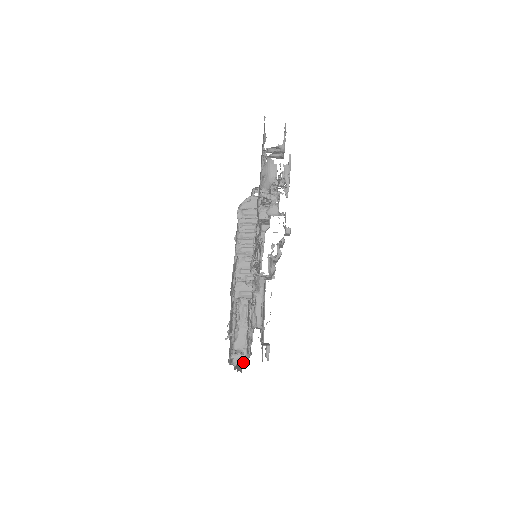
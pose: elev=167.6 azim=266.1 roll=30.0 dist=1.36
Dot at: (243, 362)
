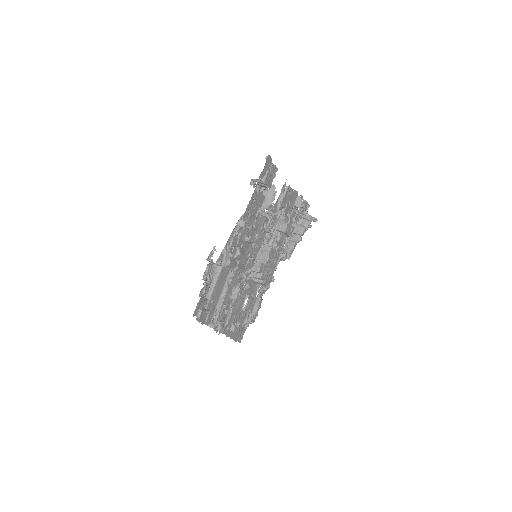
Dot at: (214, 326)
